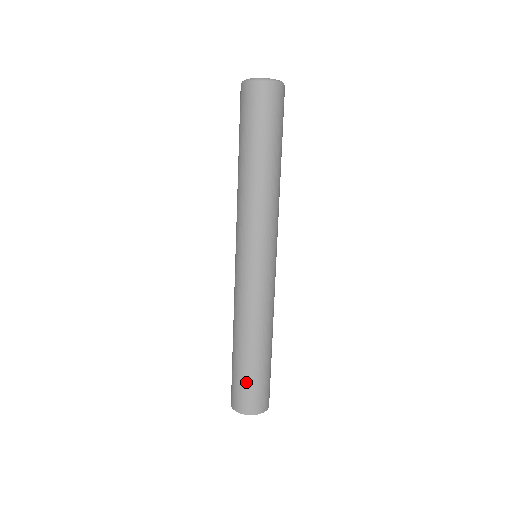
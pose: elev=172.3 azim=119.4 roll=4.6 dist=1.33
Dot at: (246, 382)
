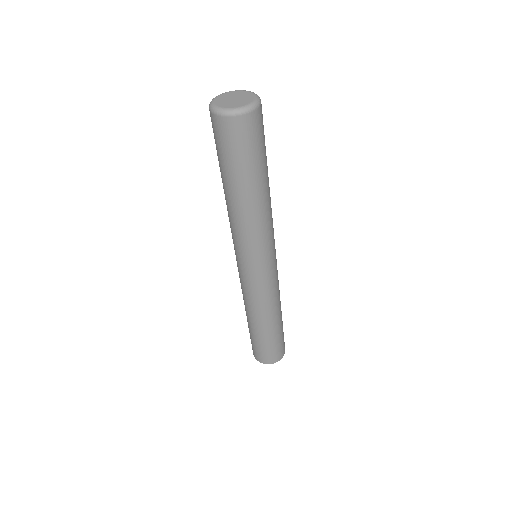
Dot at: (272, 346)
